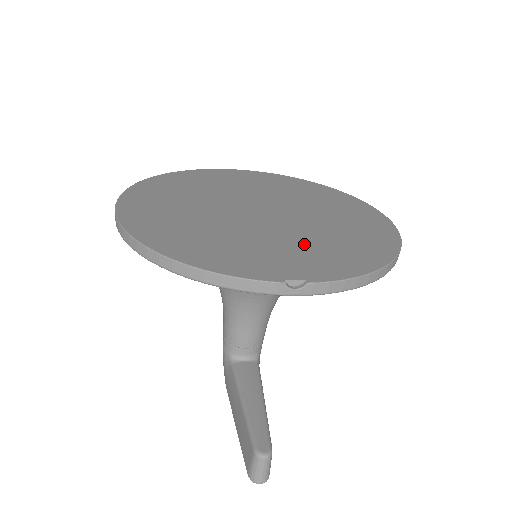
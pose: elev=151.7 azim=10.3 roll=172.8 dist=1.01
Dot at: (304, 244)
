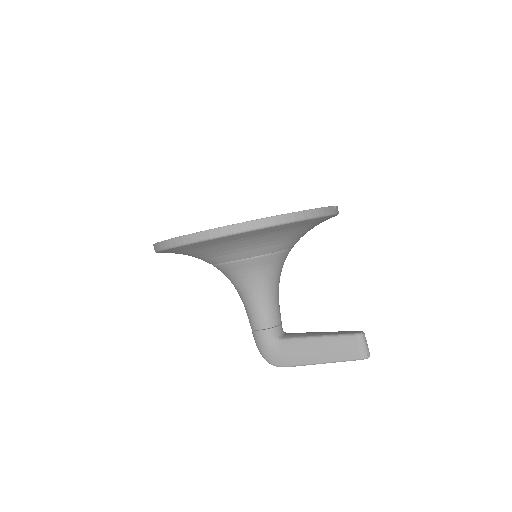
Dot at: occluded
